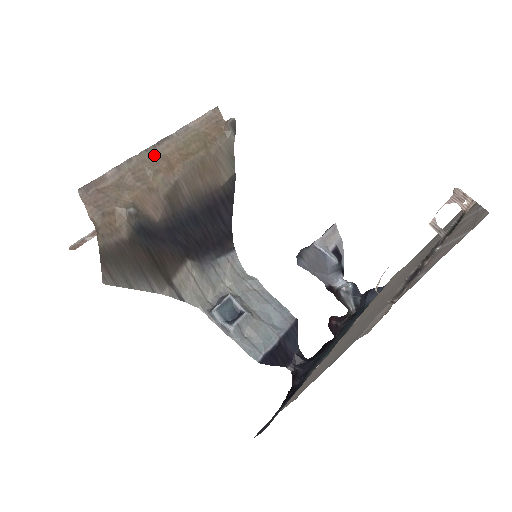
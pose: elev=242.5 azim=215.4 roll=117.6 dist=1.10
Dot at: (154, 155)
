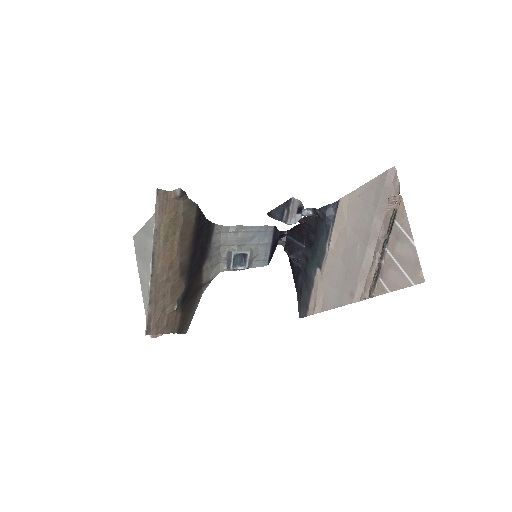
Dot at: (157, 271)
